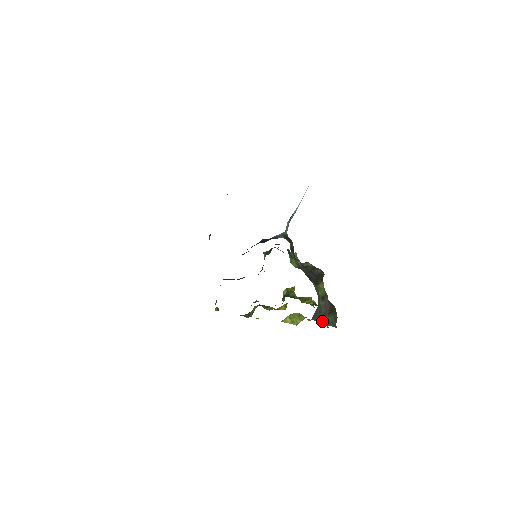
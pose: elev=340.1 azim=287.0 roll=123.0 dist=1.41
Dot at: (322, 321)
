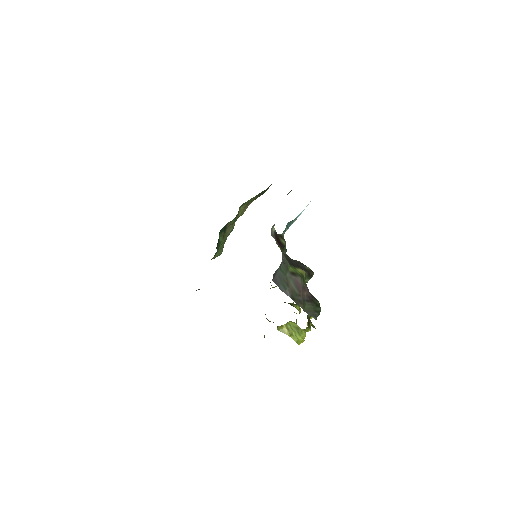
Dot at: (292, 298)
